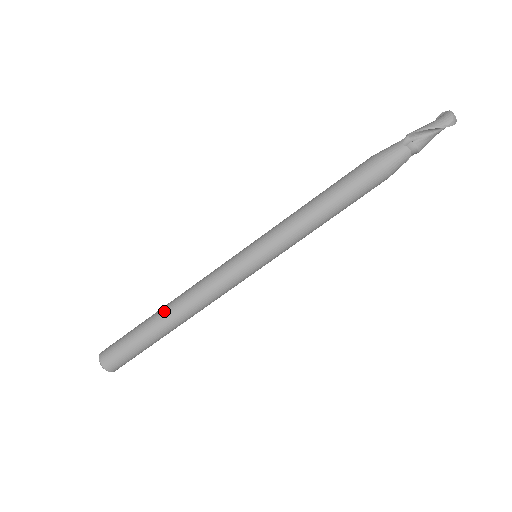
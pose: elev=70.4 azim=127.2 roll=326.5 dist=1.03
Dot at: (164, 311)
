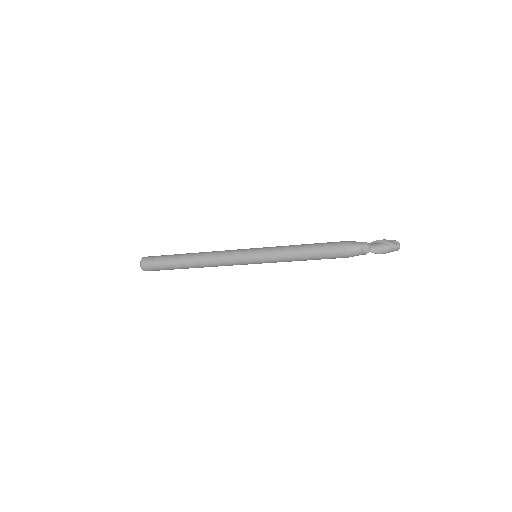
Dot at: occluded
